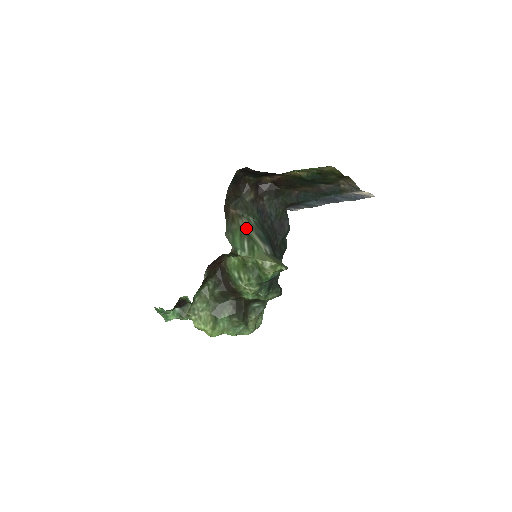
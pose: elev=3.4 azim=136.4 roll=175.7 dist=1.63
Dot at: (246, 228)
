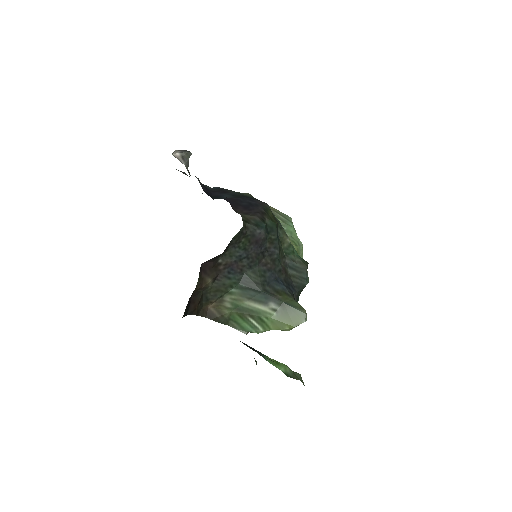
Dot at: (237, 304)
